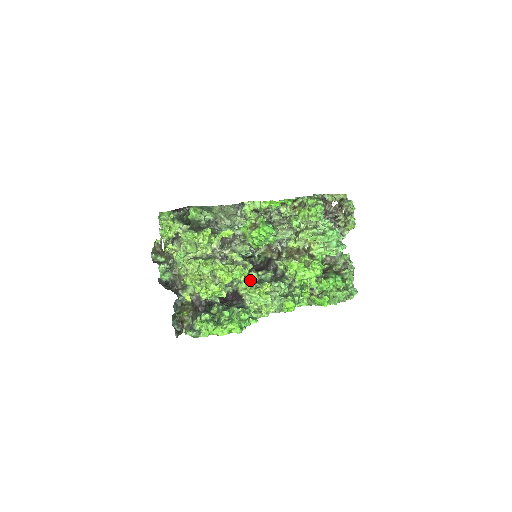
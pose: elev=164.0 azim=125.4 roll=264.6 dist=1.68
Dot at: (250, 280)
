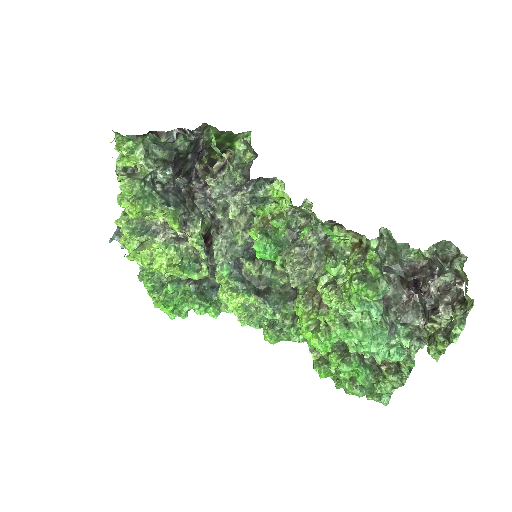
Dot at: (248, 268)
